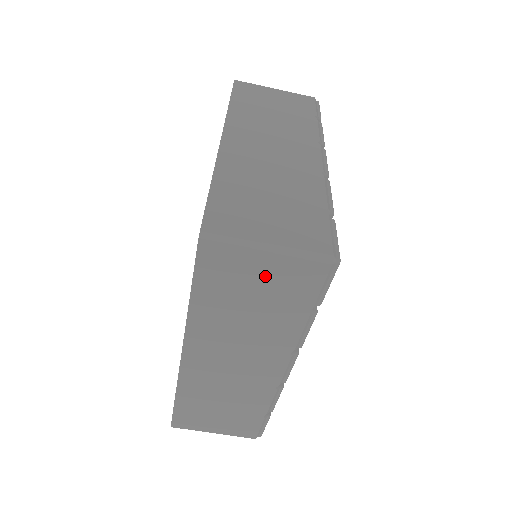
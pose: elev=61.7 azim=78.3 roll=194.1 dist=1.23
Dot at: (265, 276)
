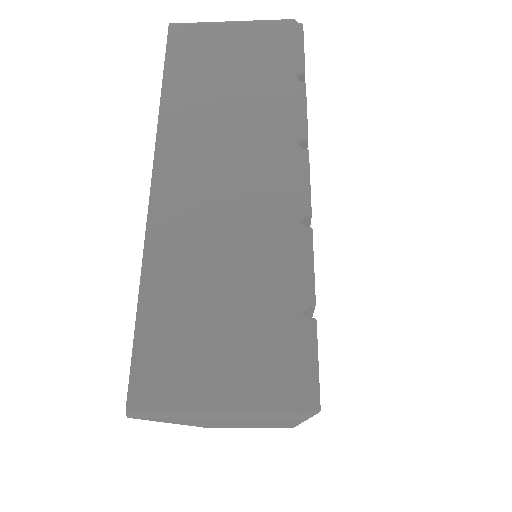
Dot at: occluded
